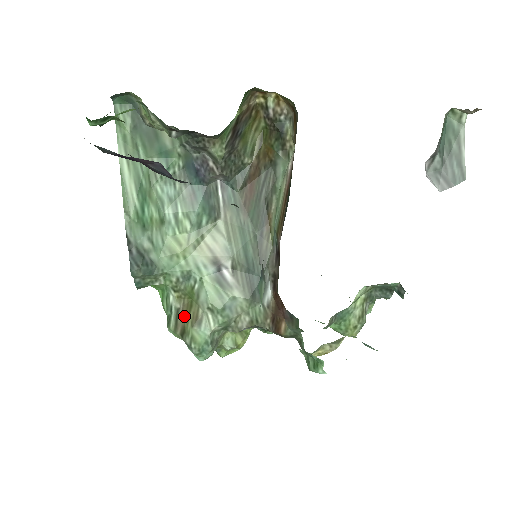
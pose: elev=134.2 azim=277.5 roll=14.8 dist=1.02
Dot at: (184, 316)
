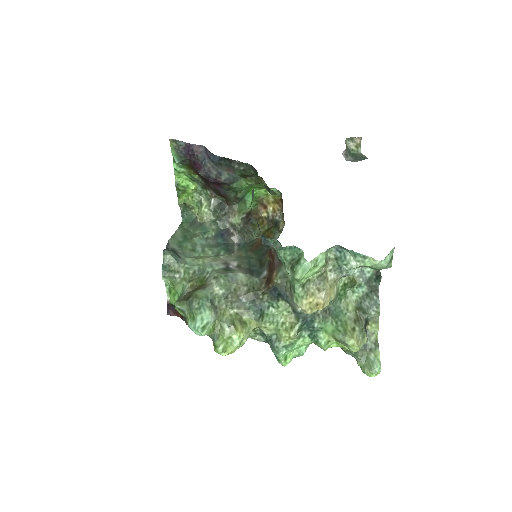
Dot at: (192, 291)
